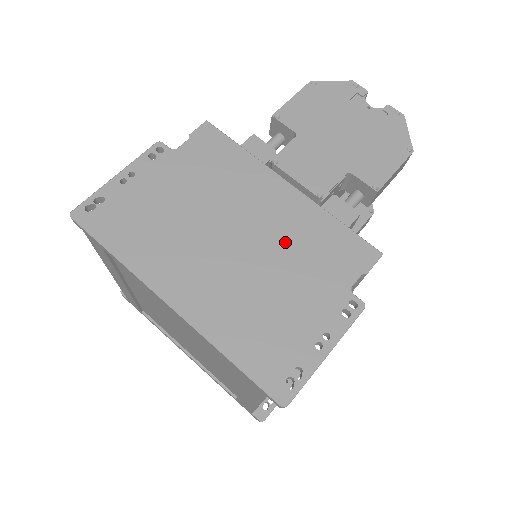
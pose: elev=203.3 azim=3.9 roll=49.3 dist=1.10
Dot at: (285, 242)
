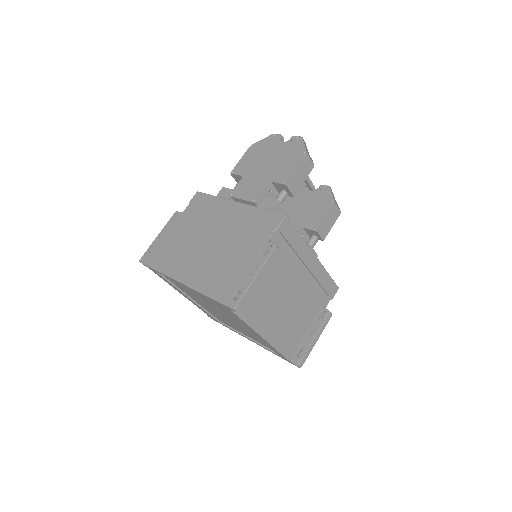
Dot at: (234, 231)
